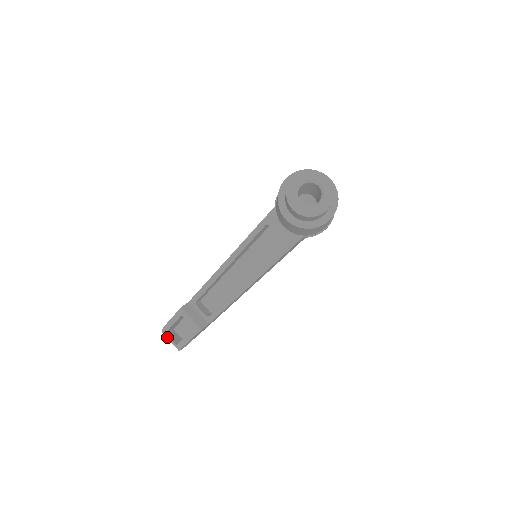
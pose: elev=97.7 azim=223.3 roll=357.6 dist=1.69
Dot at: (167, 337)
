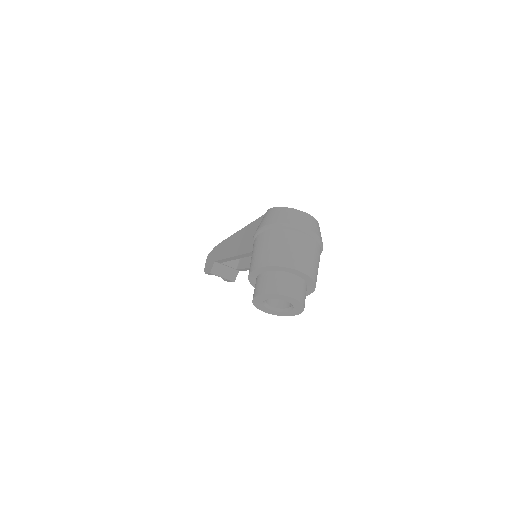
Dot at: occluded
